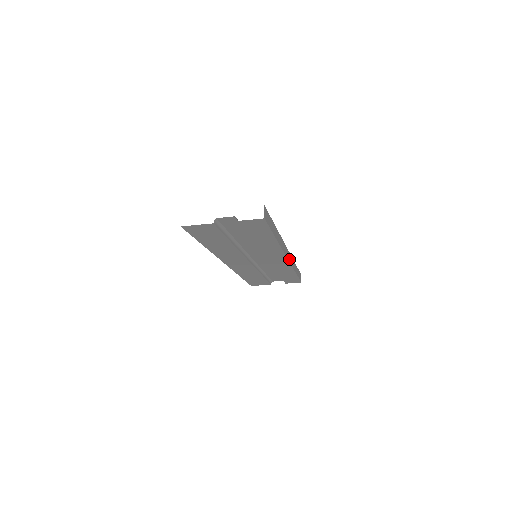
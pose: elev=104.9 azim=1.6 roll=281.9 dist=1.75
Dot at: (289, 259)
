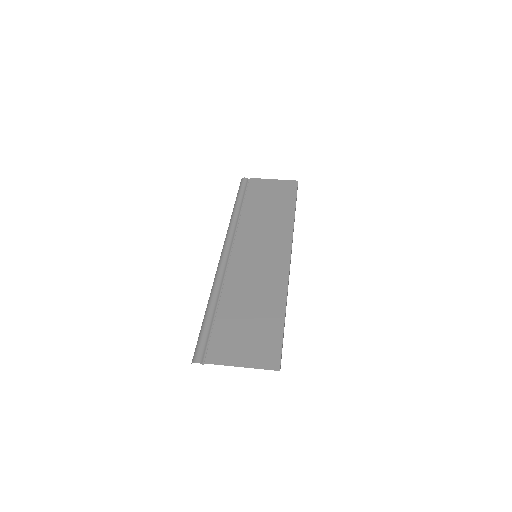
Dot at: (291, 251)
